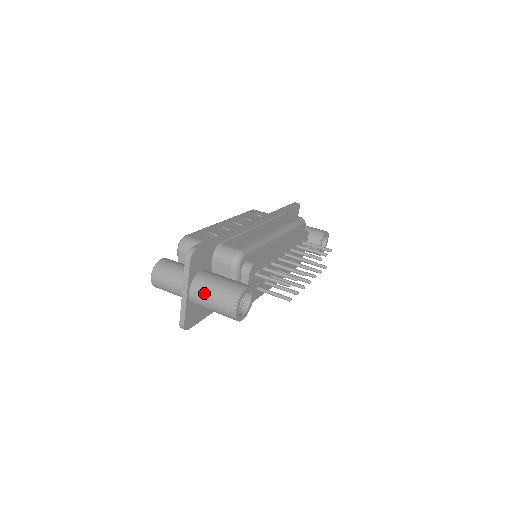
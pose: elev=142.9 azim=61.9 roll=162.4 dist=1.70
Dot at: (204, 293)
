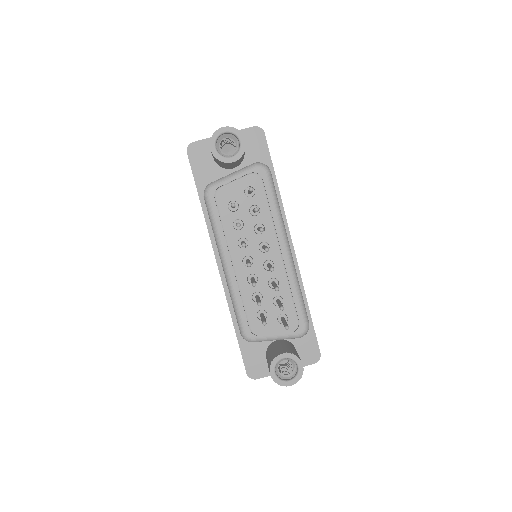
Dot at: occluded
